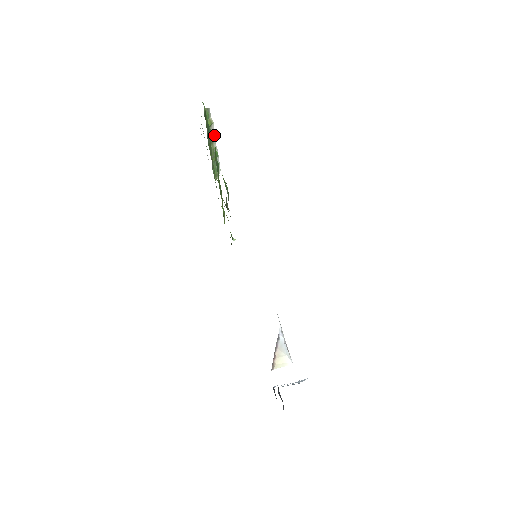
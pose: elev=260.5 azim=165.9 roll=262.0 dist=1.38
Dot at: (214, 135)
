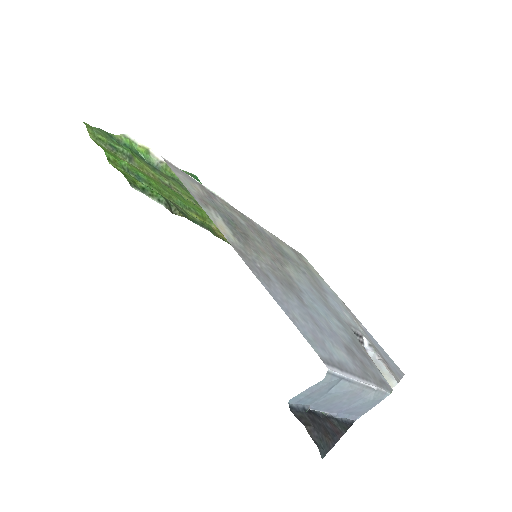
Dot at: occluded
